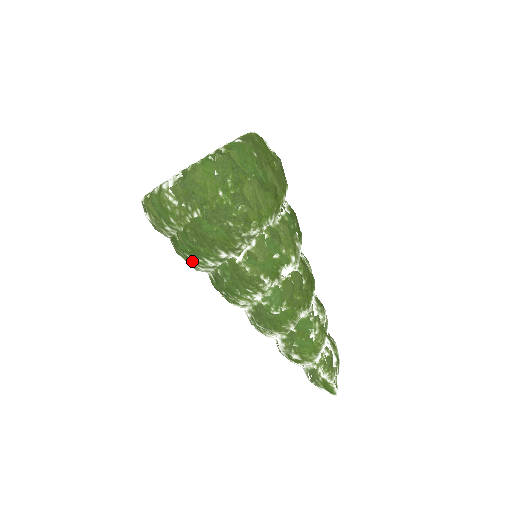
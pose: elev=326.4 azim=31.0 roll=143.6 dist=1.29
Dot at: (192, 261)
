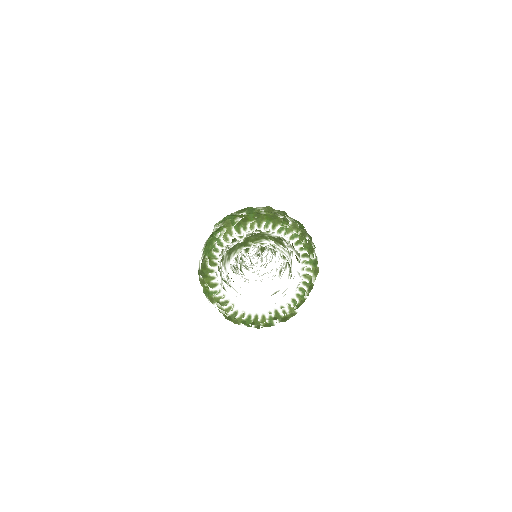
Dot at: occluded
